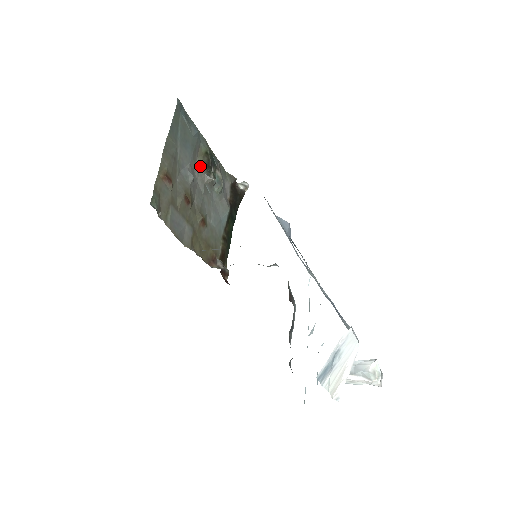
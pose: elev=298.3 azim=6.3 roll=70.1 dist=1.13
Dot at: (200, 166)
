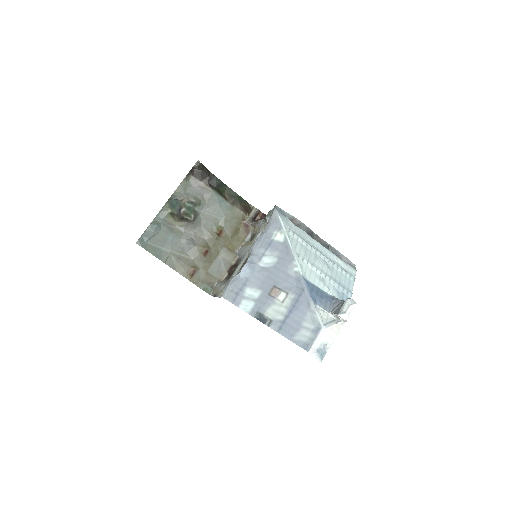
Dot at: (181, 225)
